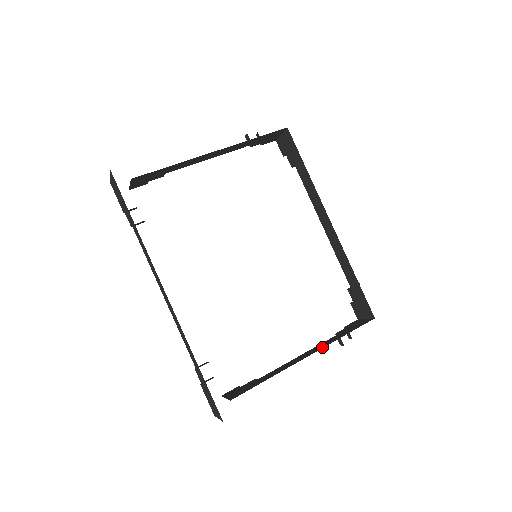
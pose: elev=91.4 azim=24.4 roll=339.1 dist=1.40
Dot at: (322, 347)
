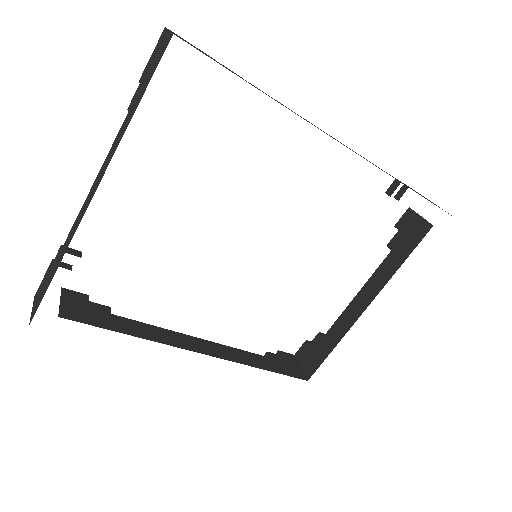
Dot at: (378, 290)
